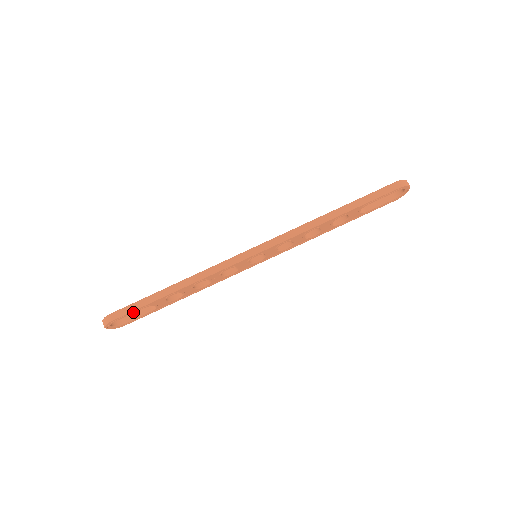
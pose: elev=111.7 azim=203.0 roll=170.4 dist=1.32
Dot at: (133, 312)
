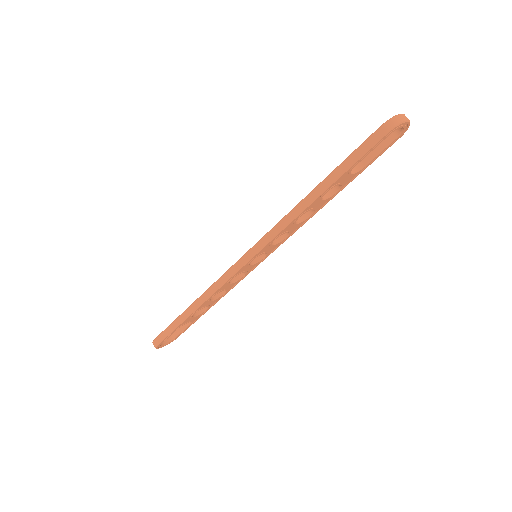
Dot at: (171, 334)
